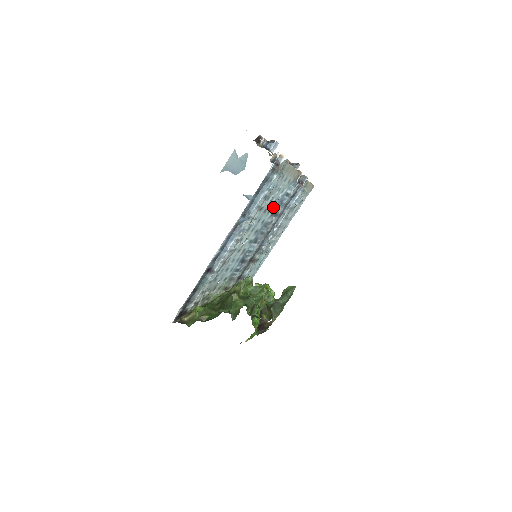
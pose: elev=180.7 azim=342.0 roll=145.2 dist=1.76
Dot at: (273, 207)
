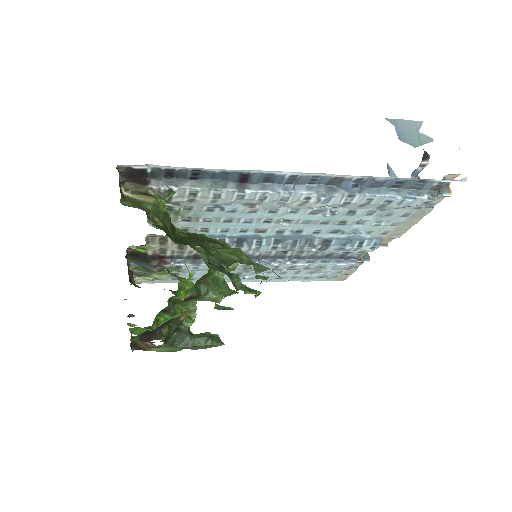
Dot at: (340, 234)
